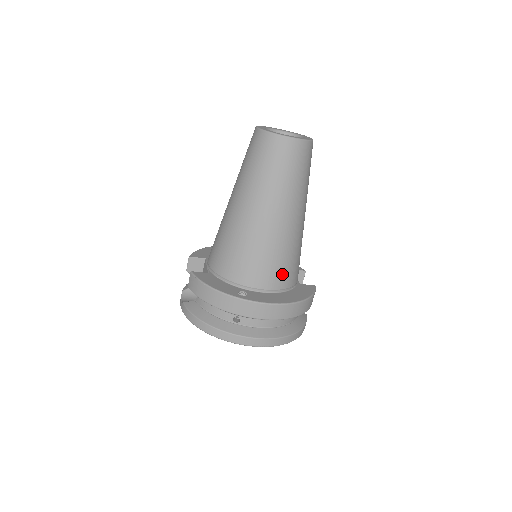
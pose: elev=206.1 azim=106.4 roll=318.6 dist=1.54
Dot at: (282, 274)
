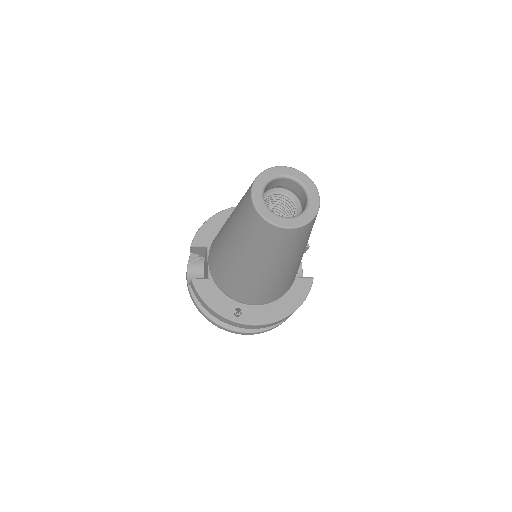
Dot at: (276, 294)
